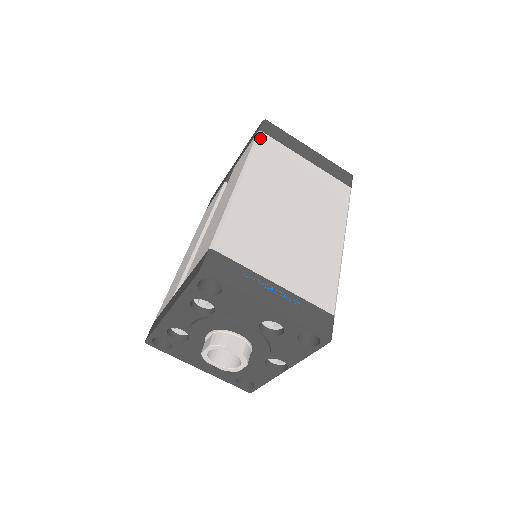
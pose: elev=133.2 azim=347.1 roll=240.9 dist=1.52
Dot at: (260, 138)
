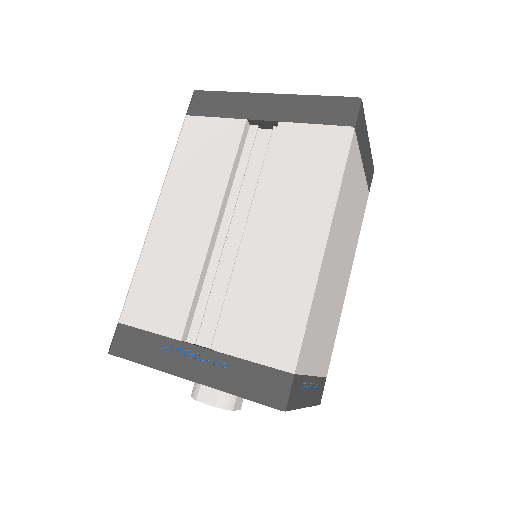
Dot at: (351, 145)
